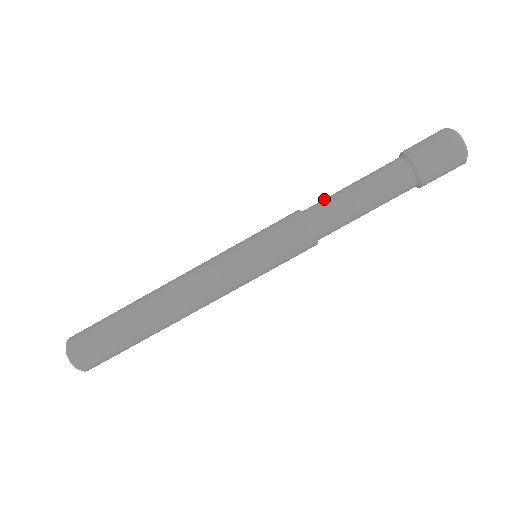
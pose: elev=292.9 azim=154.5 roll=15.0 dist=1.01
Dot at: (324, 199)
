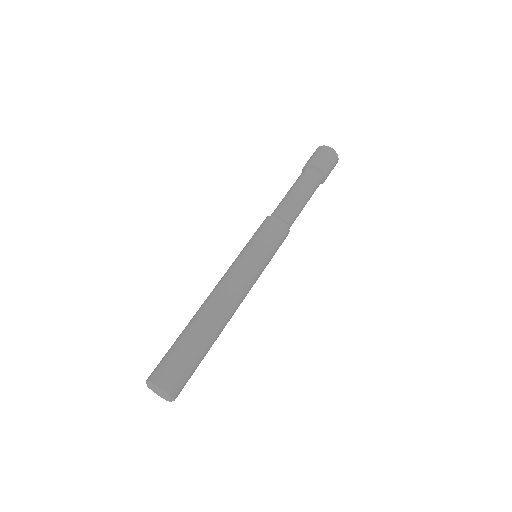
Dot at: (278, 205)
